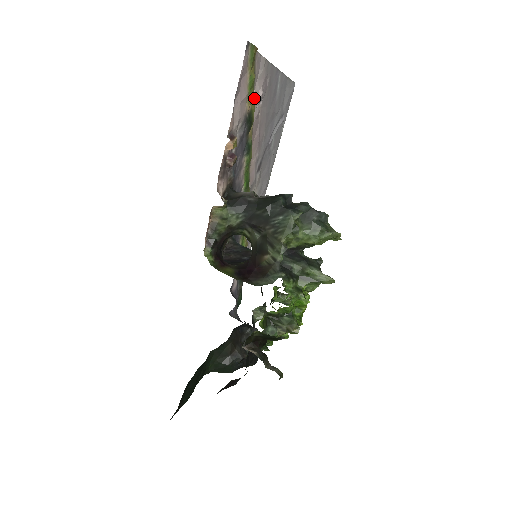
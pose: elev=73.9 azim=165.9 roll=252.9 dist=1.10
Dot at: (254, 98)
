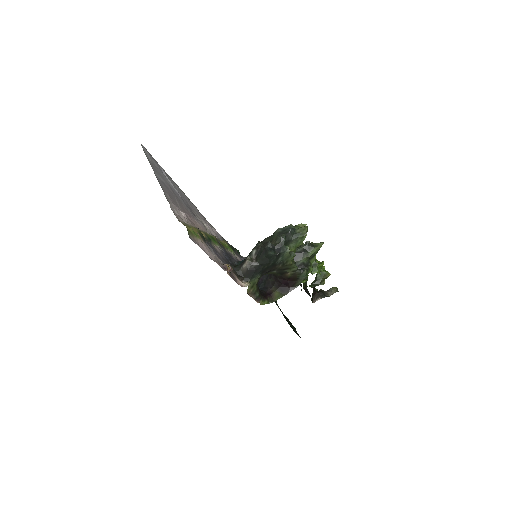
Dot at: (187, 223)
